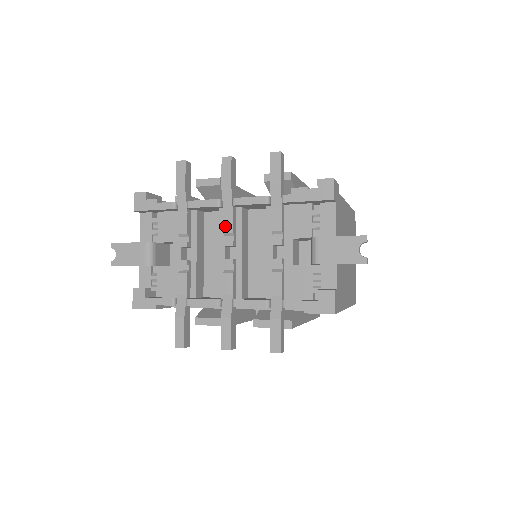
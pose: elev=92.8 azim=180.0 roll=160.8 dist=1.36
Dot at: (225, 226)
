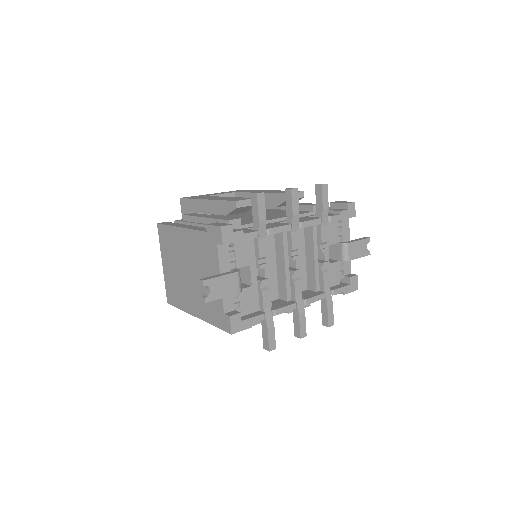
Dot at: (293, 245)
